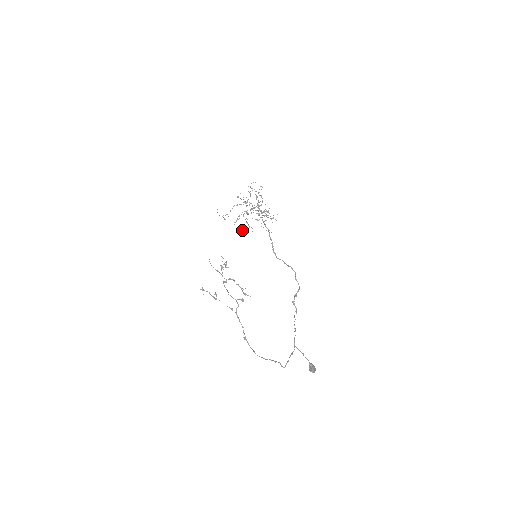
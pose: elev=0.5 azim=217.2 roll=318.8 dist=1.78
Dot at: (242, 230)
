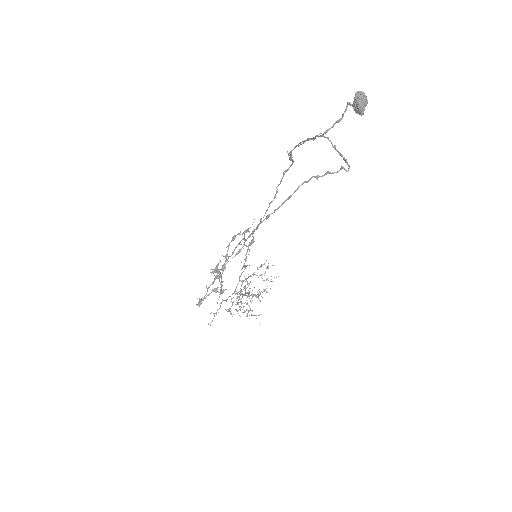
Dot at: occluded
